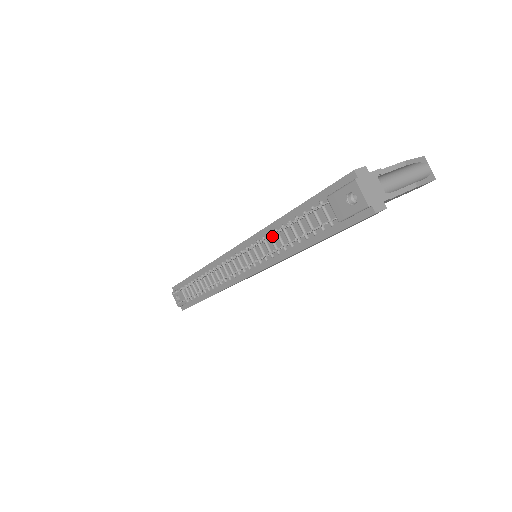
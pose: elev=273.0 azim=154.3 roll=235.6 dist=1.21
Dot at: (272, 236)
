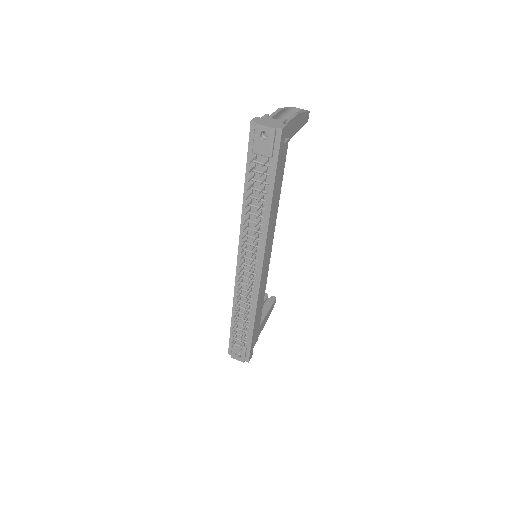
Dot at: (249, 219)
